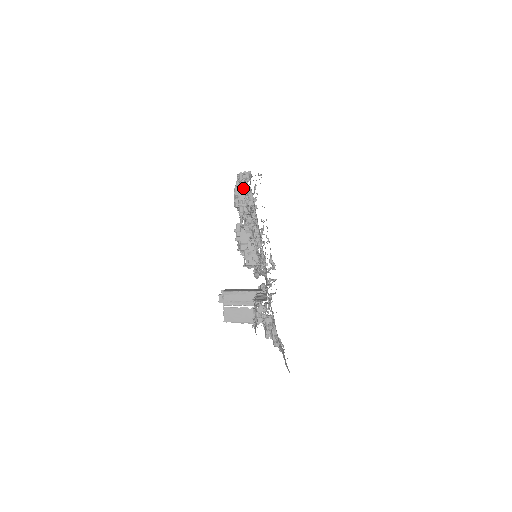
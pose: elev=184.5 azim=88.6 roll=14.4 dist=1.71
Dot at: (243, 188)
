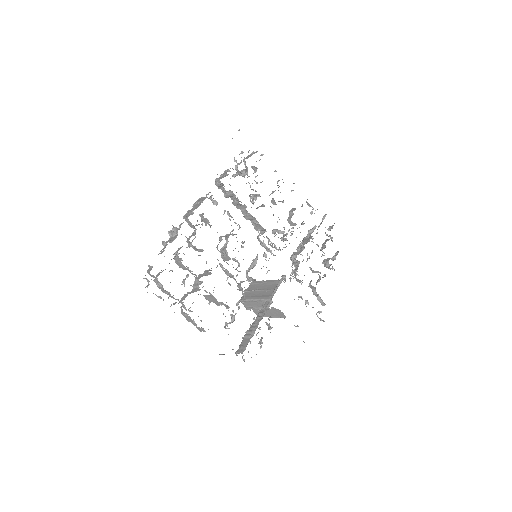
Dot at: (158, 282)
